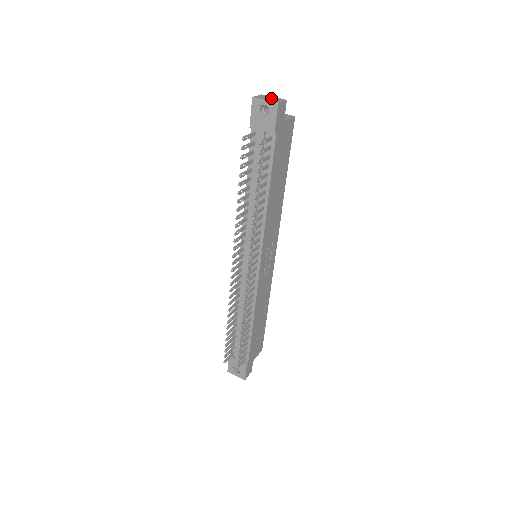
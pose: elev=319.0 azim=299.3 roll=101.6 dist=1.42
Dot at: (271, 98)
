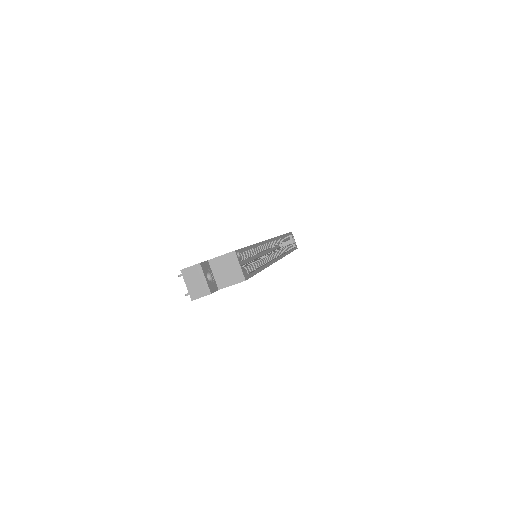
Dot at: (197, 282)
